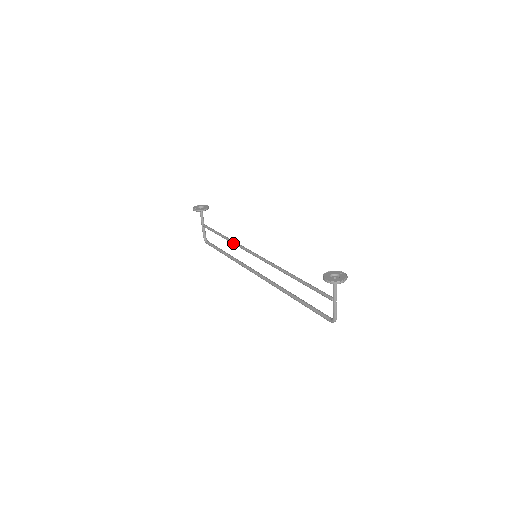
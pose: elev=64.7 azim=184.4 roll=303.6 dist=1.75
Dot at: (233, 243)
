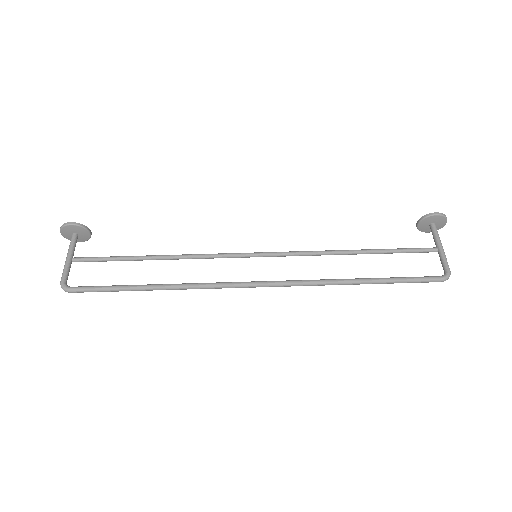
Dot at: (188, 254)
